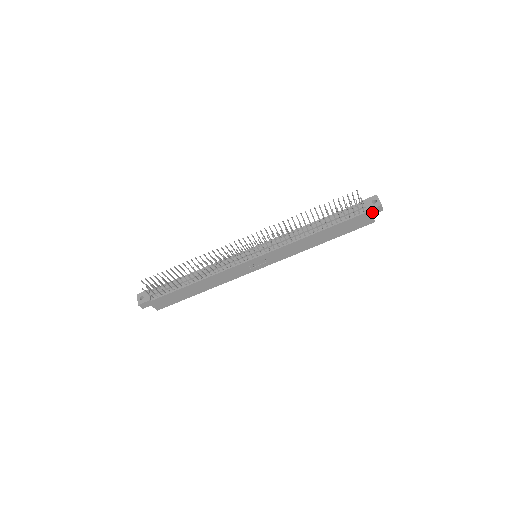
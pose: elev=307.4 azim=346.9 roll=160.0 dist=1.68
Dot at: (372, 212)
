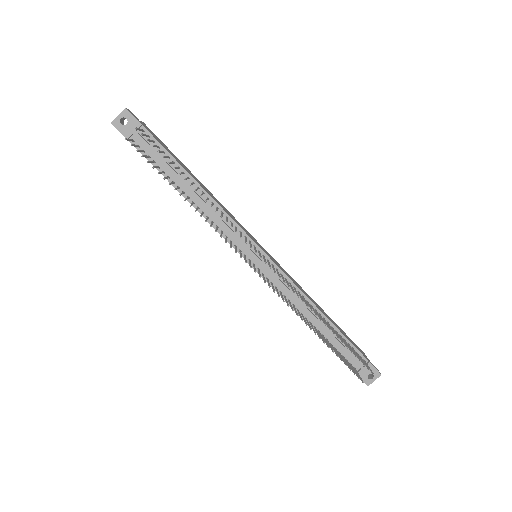
Dot at: occluded
